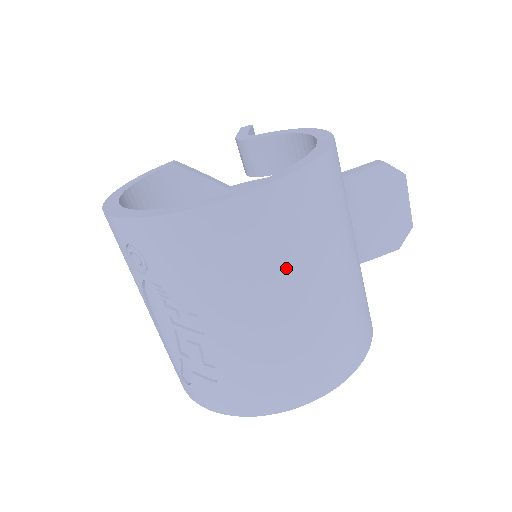
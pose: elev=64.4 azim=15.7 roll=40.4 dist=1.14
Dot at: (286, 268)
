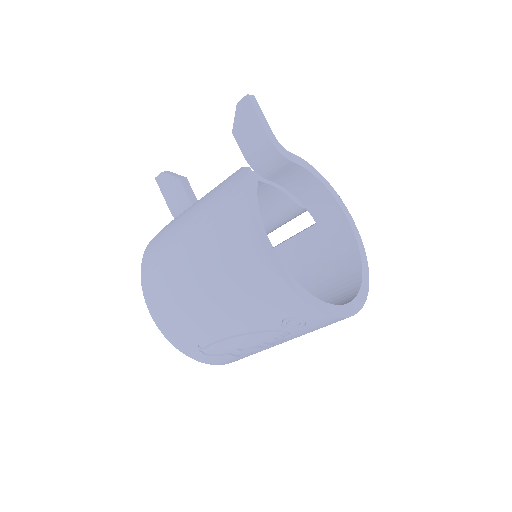
Dot at: occluded
